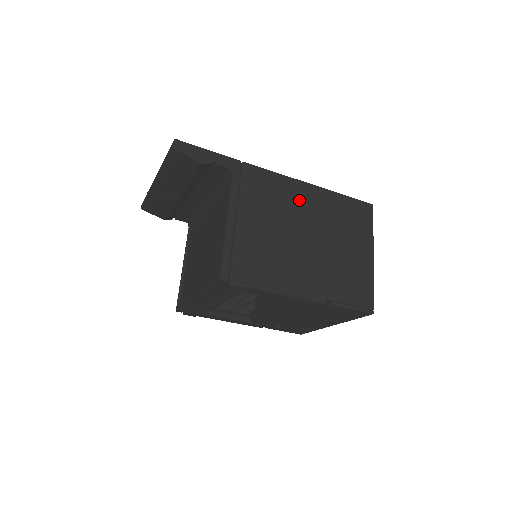
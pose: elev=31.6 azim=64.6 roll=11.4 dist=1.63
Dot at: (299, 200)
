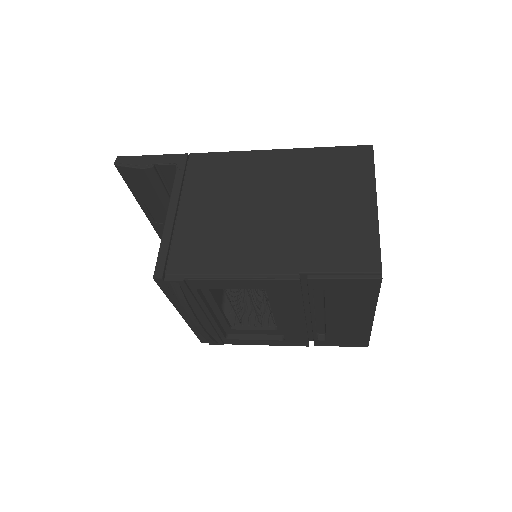
Dot at: (260, 170)
